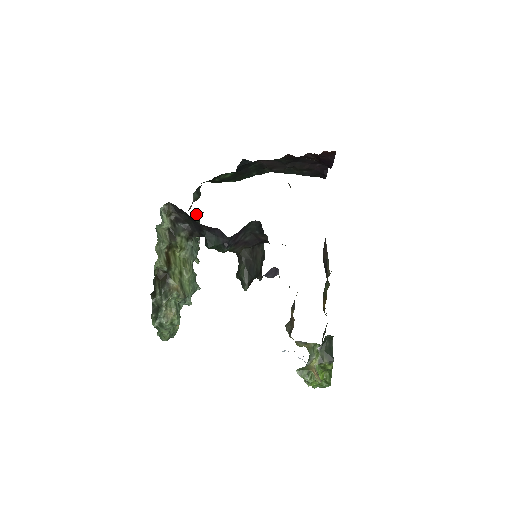
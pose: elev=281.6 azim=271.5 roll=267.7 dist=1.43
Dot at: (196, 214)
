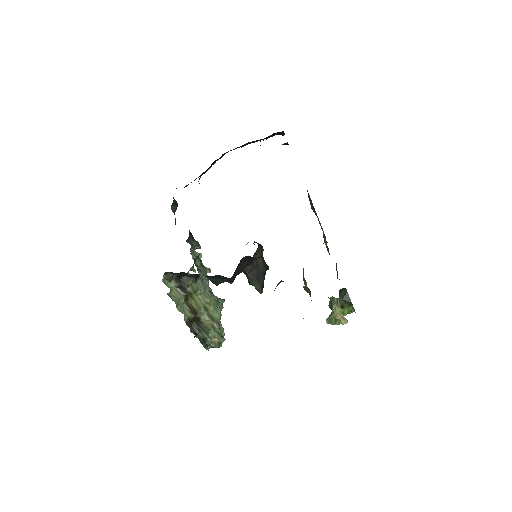
Dot at: (187, 239)
